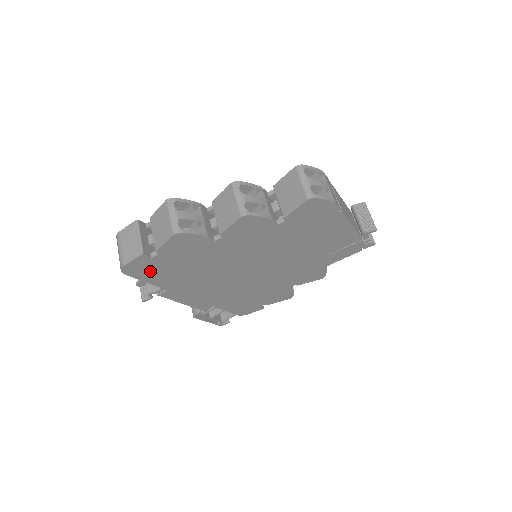
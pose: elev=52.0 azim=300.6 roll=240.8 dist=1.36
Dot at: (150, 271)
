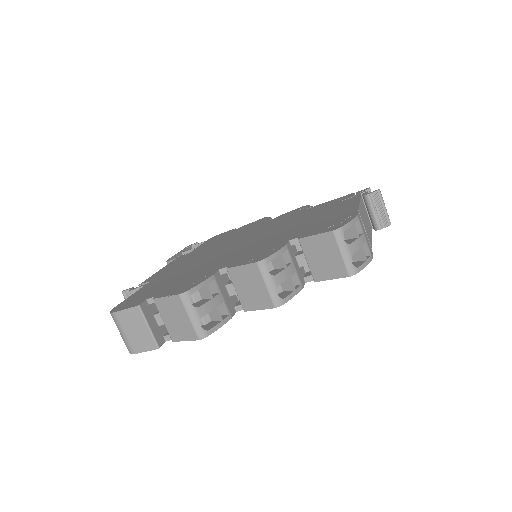
Dot at: occluded
